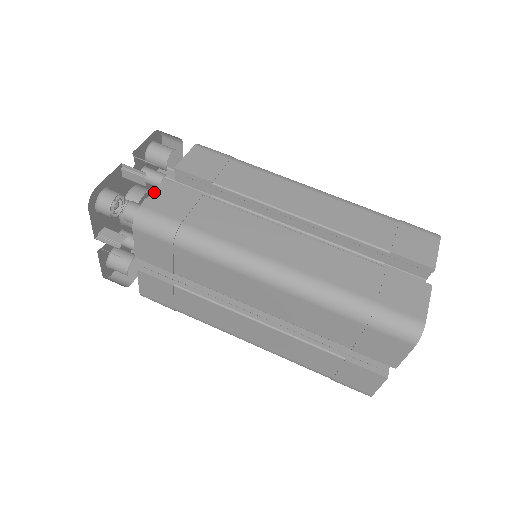
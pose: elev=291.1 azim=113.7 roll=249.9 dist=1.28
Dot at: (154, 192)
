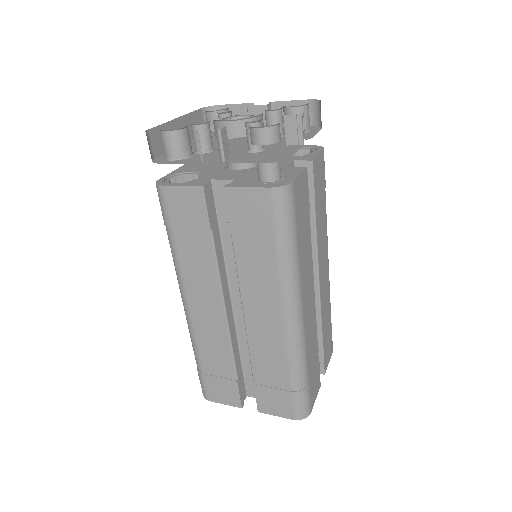
Dot at: (301, 175)
